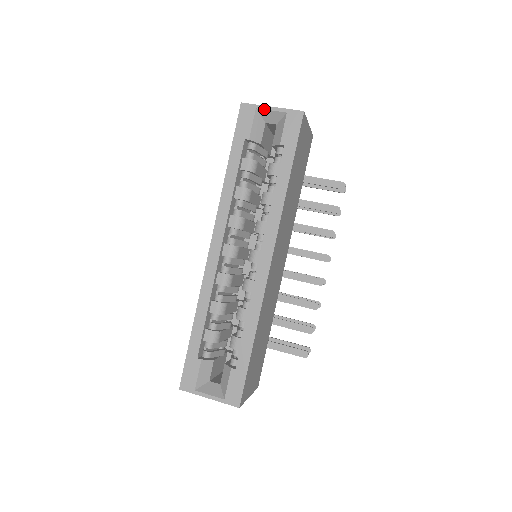
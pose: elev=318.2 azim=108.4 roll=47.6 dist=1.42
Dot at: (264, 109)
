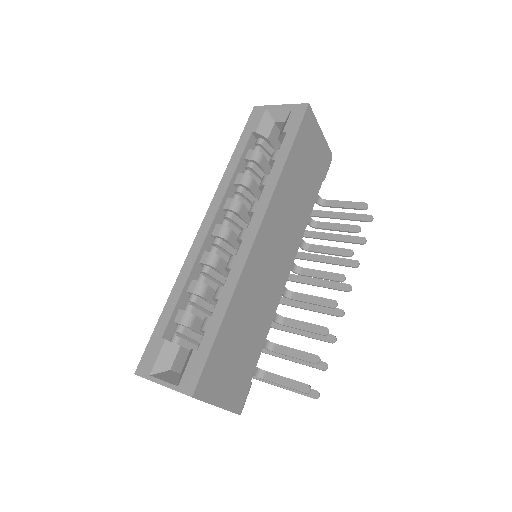
Dot at: (273, 107)
